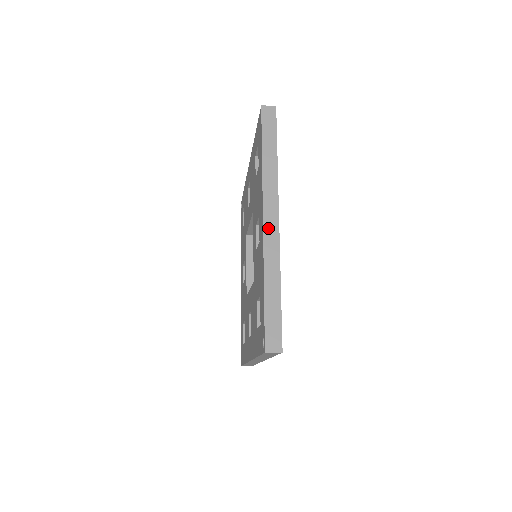
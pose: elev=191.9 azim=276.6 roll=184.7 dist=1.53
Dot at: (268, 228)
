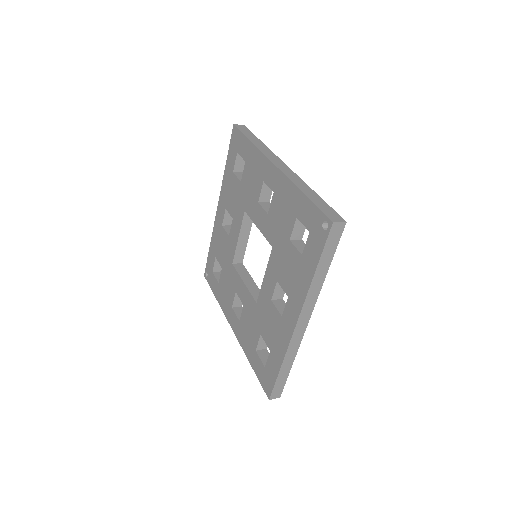
Dot at: (282, 168)
